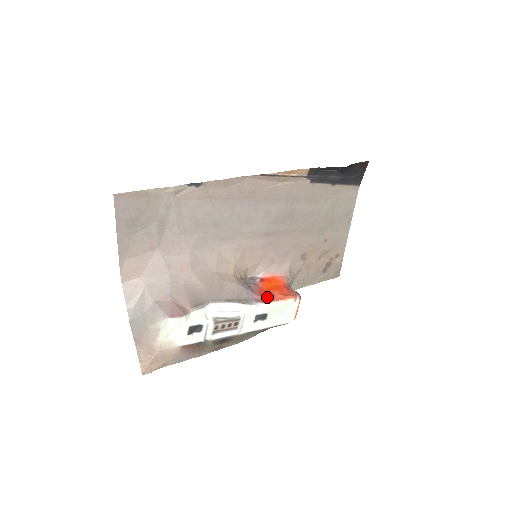
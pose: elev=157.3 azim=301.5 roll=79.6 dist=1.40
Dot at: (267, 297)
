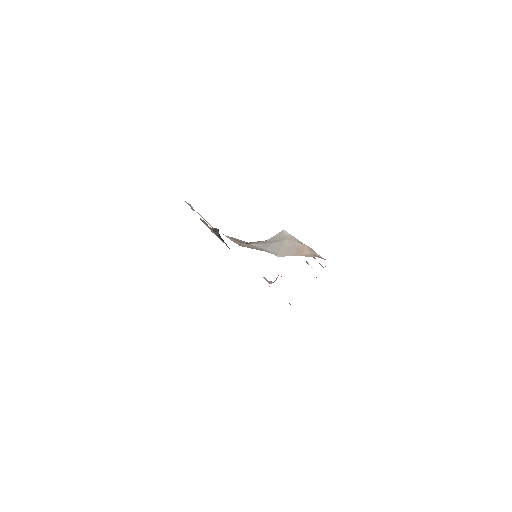
Dot at: occluded
